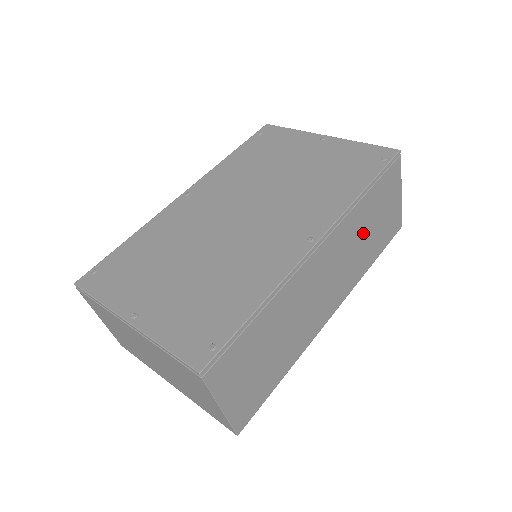
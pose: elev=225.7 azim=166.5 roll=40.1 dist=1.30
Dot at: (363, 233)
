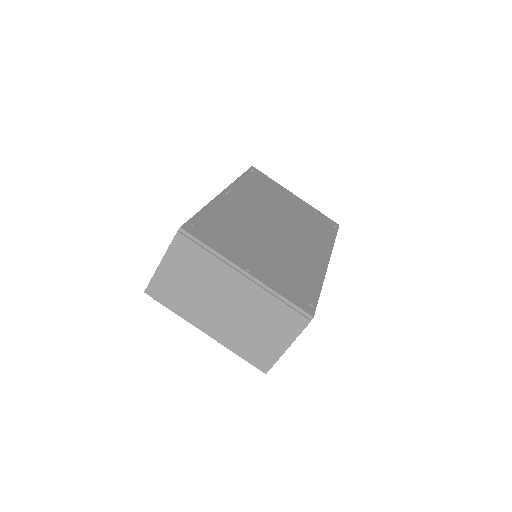
Dot at: occluded
